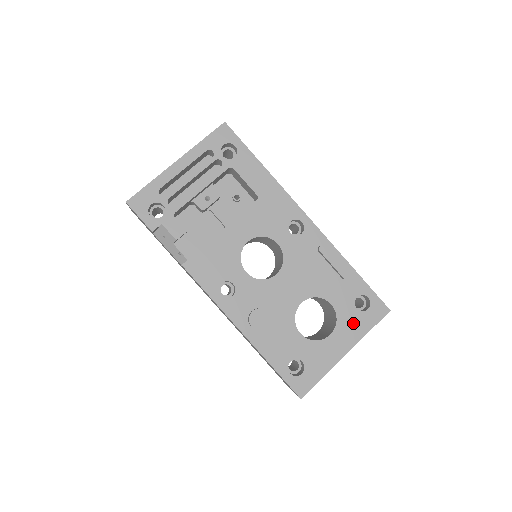
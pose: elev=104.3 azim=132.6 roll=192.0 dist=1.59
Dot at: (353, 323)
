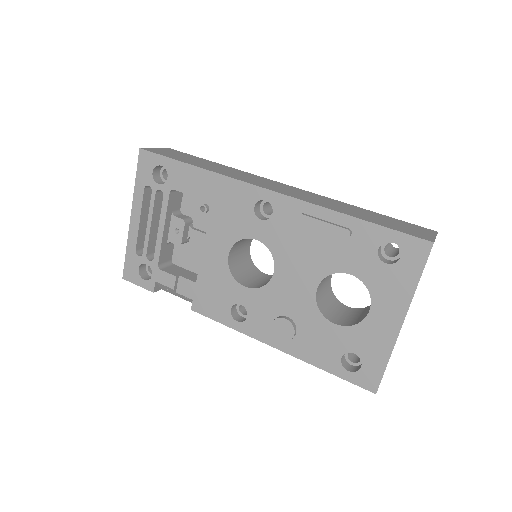
Dot at: (390, 283)
